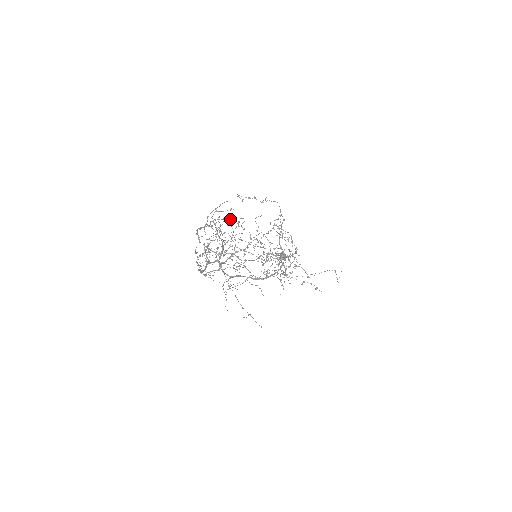
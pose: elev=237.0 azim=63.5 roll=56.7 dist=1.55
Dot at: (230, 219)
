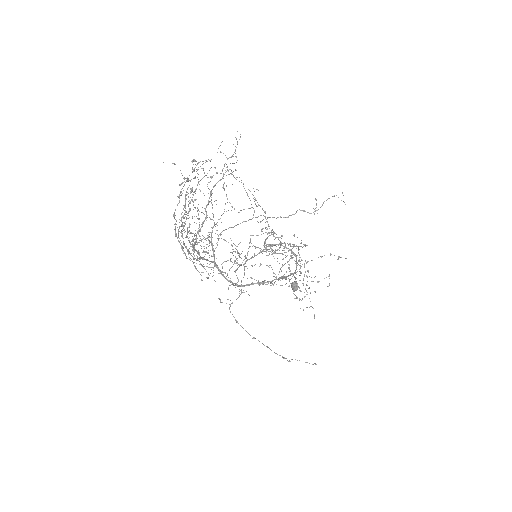
Dot at: (192, 161)
